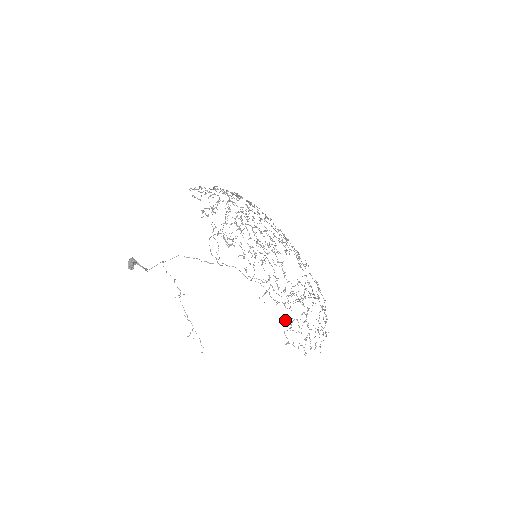
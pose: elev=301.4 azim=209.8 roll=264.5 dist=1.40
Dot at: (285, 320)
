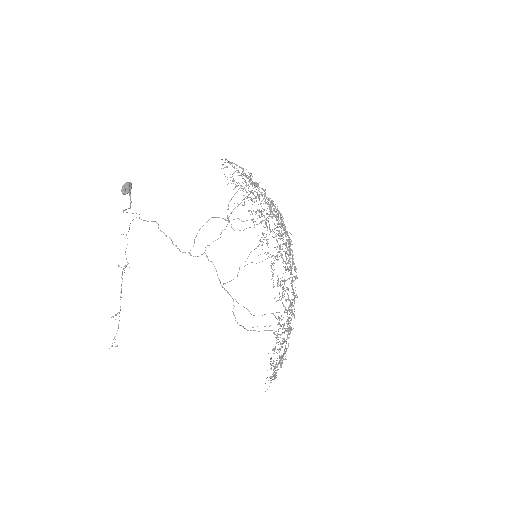
Dot at: (286, 321)
